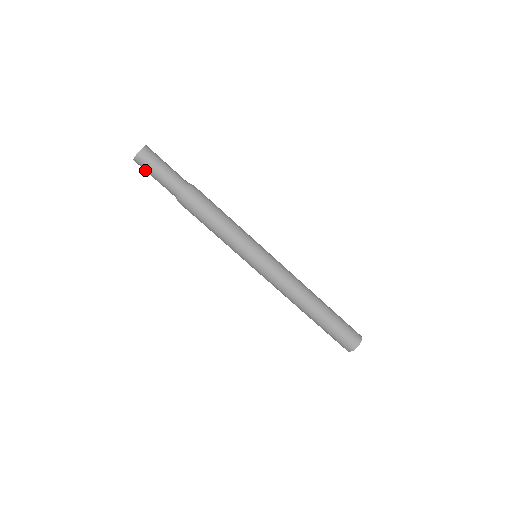
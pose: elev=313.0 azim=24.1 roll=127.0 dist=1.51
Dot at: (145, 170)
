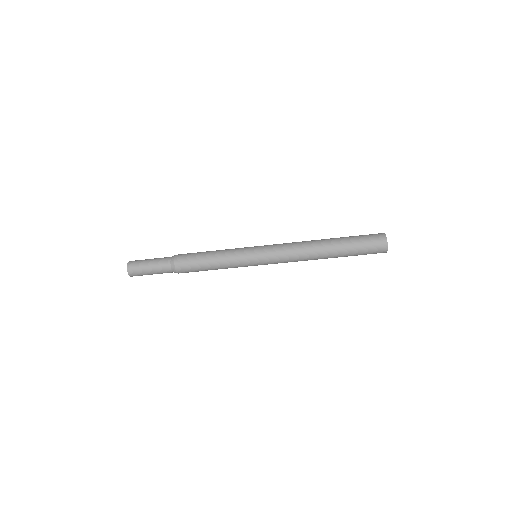
Dot at: occluded
